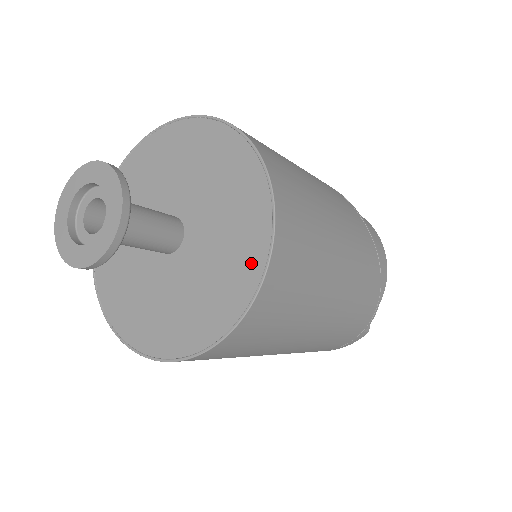
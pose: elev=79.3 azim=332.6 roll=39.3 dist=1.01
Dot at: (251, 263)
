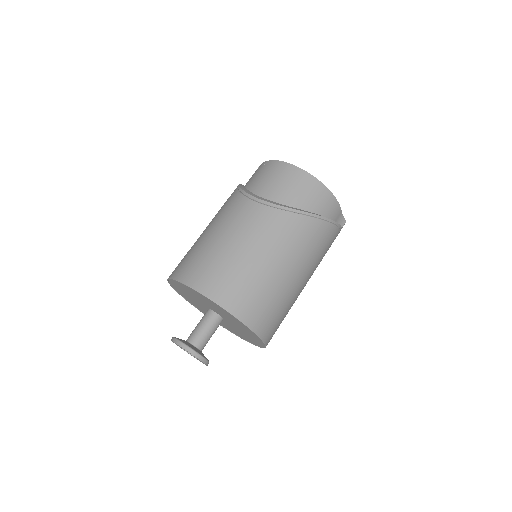
Dot at: (252, 333)
